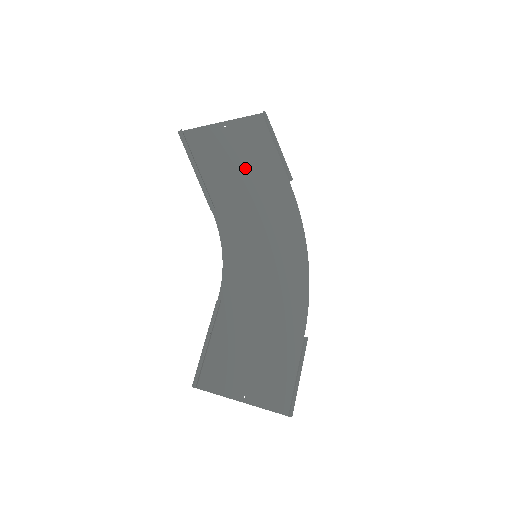
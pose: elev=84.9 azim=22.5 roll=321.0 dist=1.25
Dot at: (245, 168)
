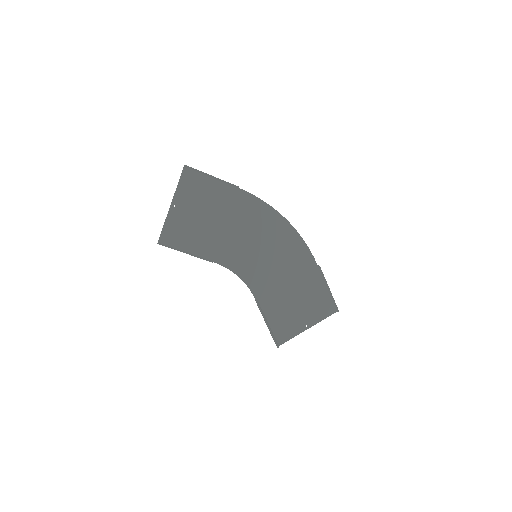
Dot at: (207, 215)
